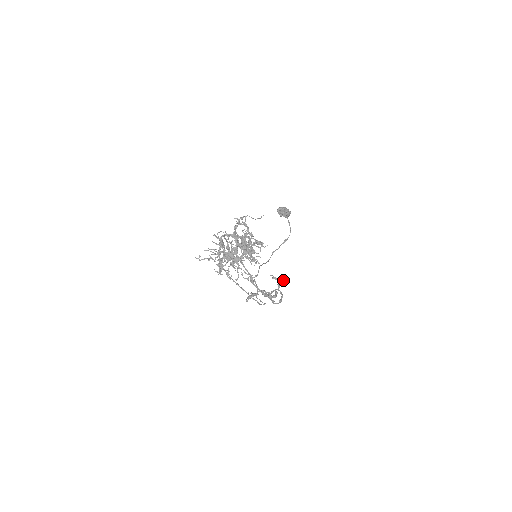
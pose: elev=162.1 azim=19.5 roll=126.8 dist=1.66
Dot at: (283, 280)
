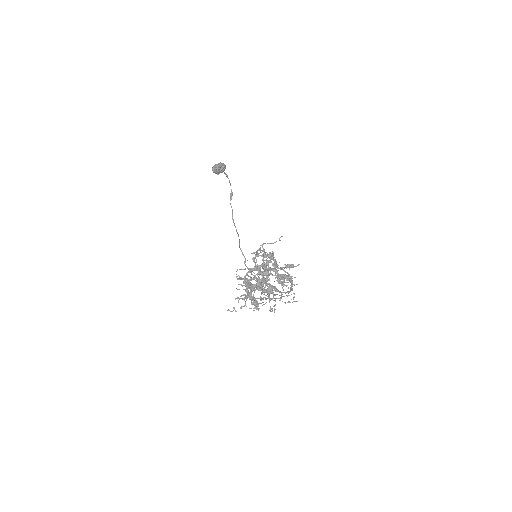
Dot at: (272, 252)
